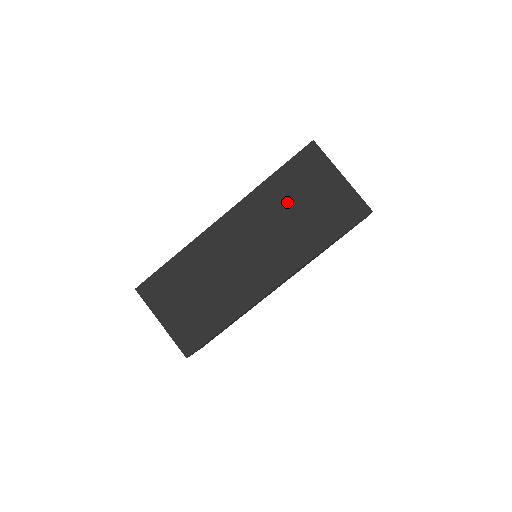
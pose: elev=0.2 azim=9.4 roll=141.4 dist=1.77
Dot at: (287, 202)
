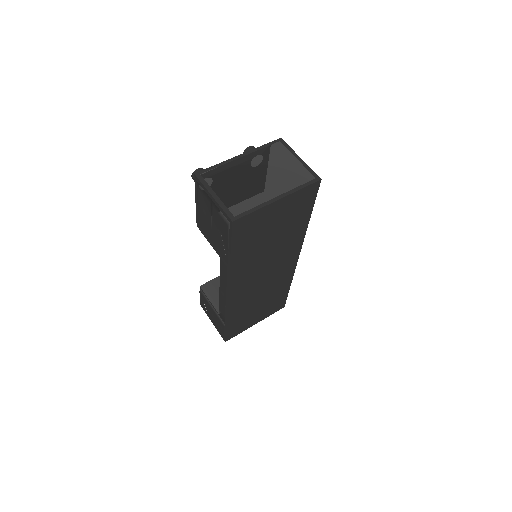
Dot at: (259, 247)
